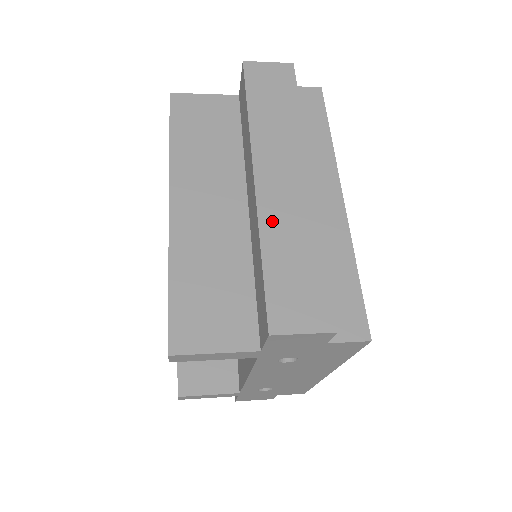
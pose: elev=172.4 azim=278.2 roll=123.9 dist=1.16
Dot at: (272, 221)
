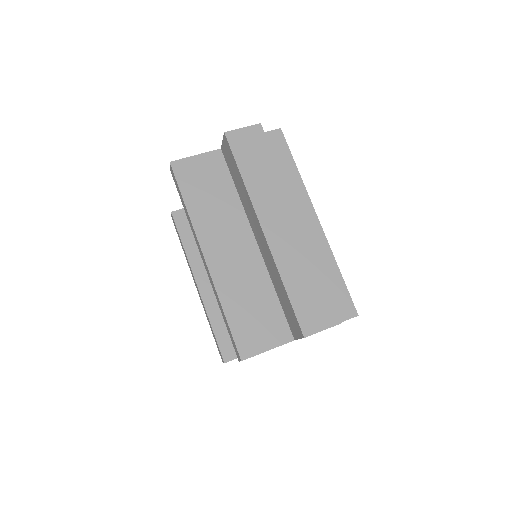
Dot at: (284, 261)
